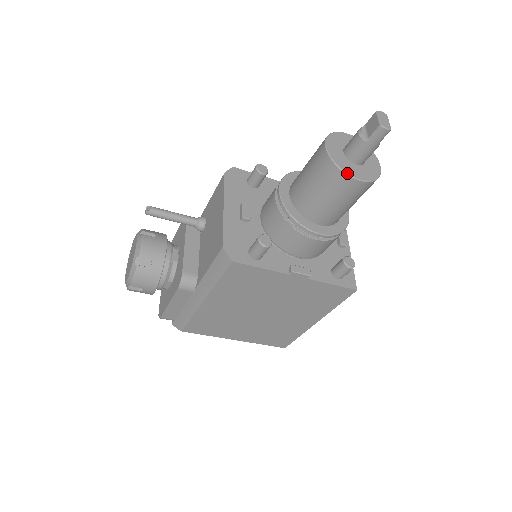
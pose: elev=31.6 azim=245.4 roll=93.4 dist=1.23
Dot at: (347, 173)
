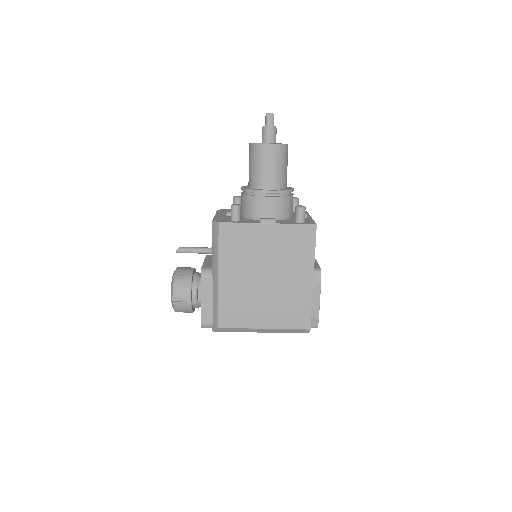
Dot at: (261, 143)
